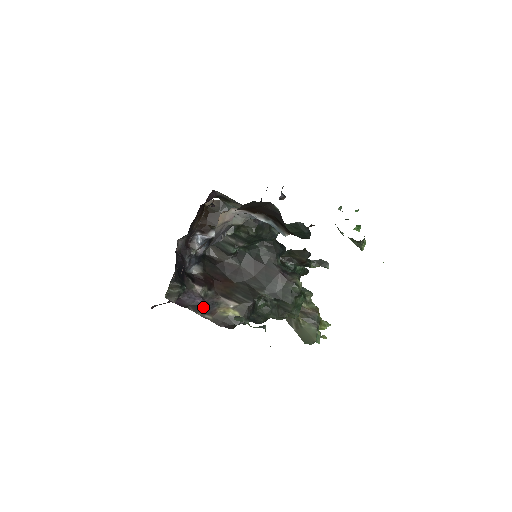
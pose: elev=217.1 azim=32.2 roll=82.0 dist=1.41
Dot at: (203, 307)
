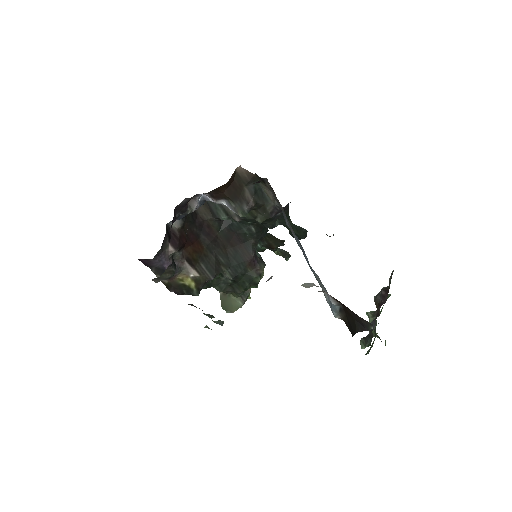
Dot at: occluded
